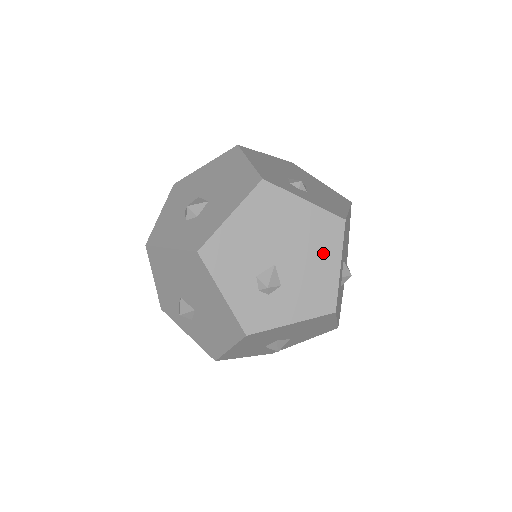
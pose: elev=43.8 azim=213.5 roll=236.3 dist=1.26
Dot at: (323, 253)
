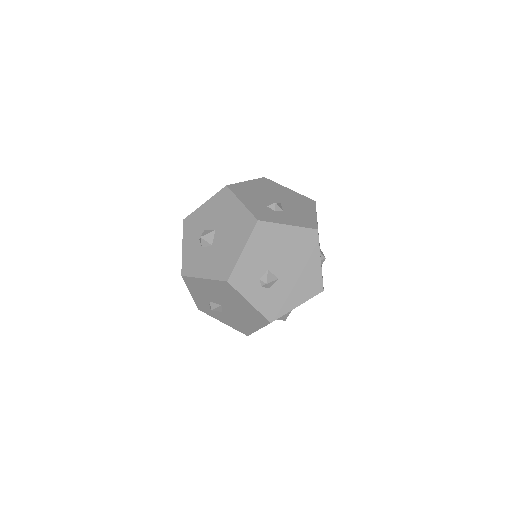
Dot at: (251, 321)
